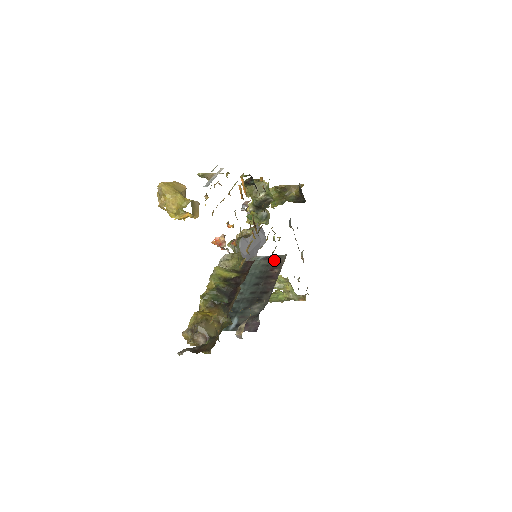
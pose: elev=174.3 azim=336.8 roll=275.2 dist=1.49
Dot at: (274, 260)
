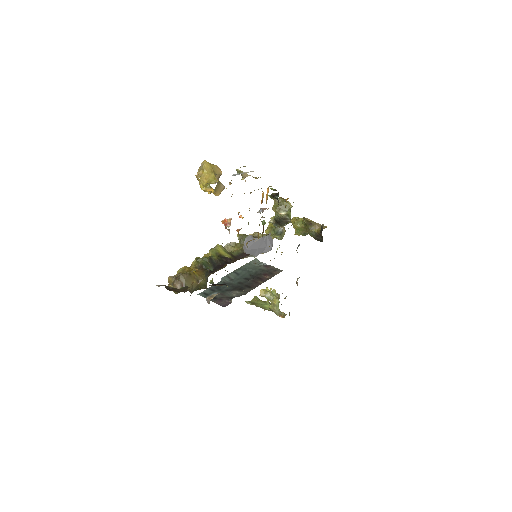
Dot at: (271, 269)
